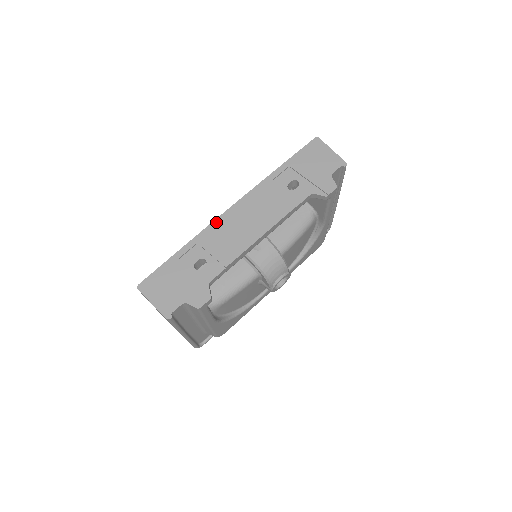
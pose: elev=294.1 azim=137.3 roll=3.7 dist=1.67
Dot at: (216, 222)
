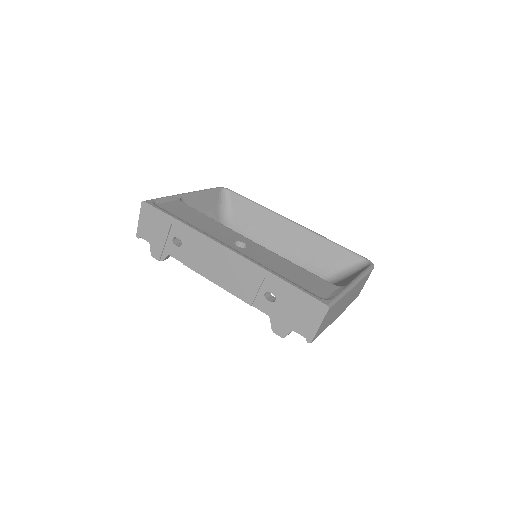
Dot at: (209, 240)
